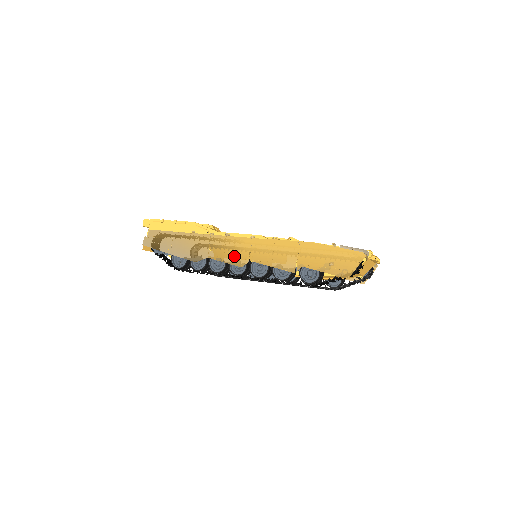
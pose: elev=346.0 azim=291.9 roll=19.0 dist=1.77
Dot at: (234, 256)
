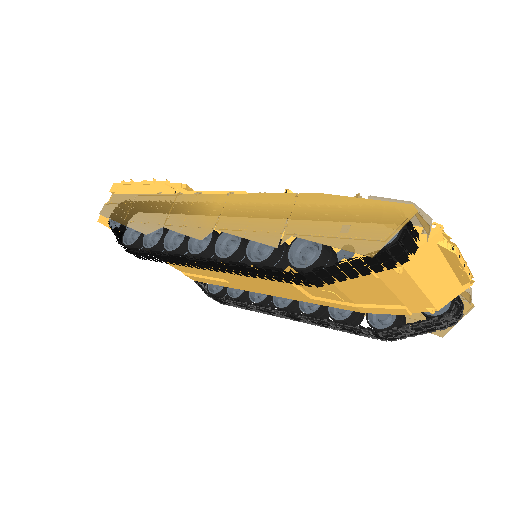
Dot at: (196, 223)
